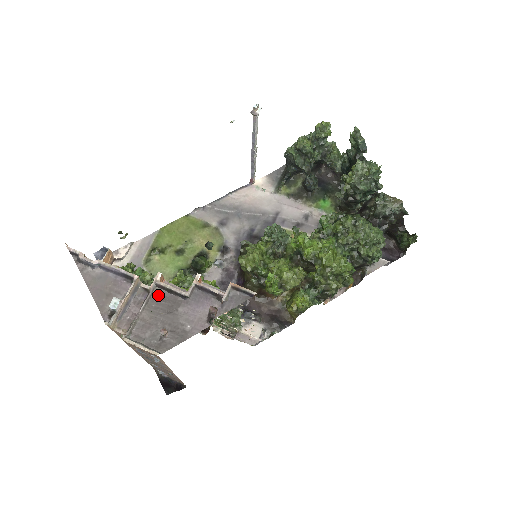
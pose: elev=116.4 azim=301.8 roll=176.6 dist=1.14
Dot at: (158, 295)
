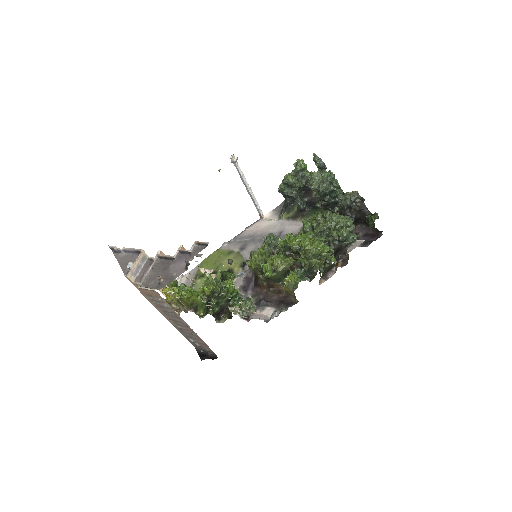
Dot at: (159, 262)
